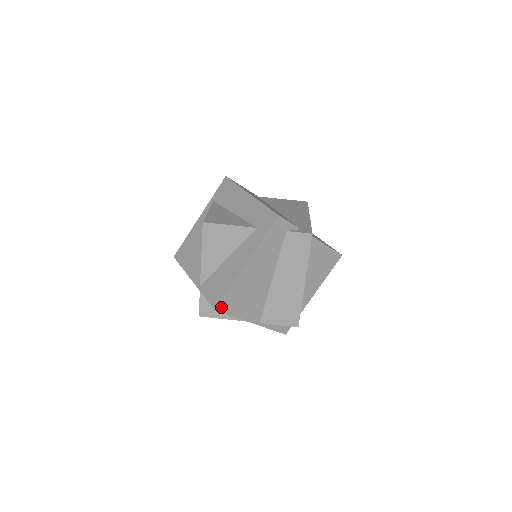
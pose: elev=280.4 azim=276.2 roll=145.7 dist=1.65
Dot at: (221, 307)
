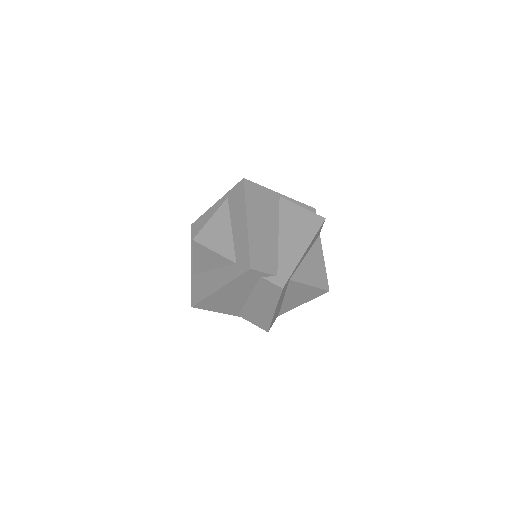
Dot at: (198, 306)
